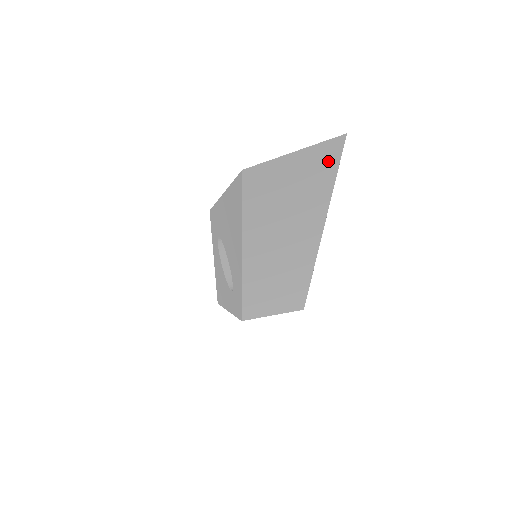
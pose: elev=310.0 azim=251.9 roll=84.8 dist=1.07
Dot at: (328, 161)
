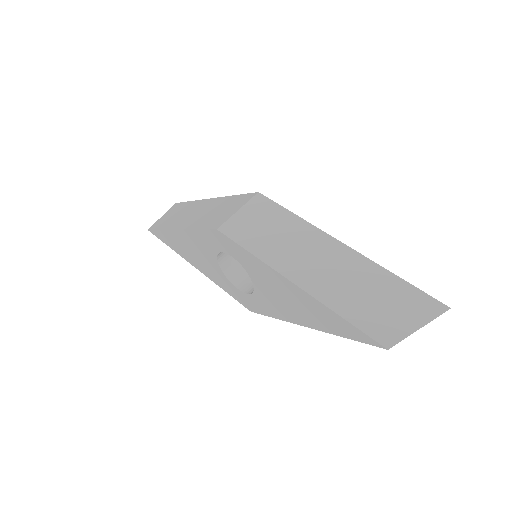
Dot at: occluded
